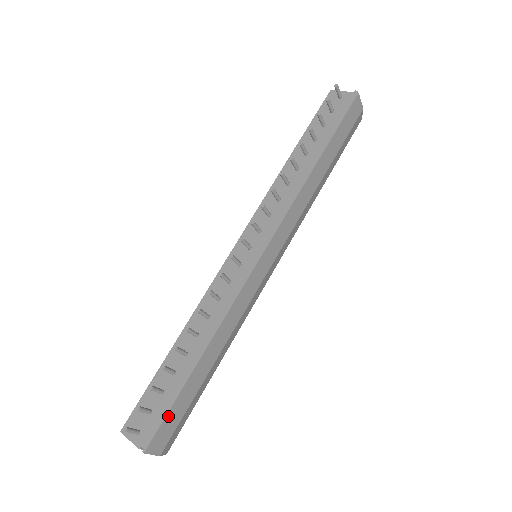
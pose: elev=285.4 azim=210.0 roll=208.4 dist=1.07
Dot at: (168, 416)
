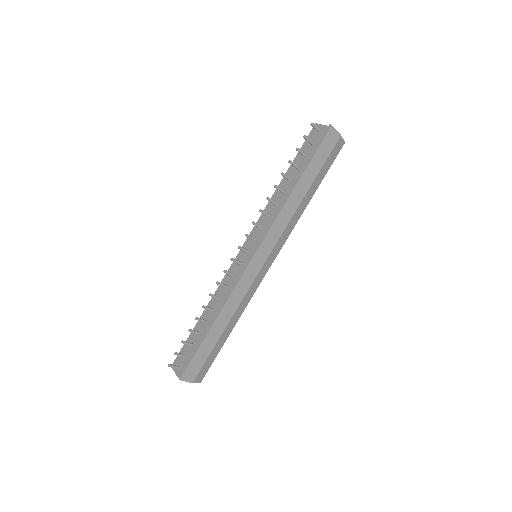
Dot at: (194, 360)
